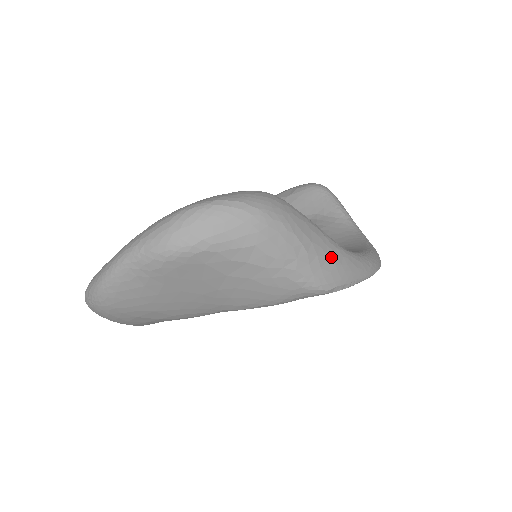
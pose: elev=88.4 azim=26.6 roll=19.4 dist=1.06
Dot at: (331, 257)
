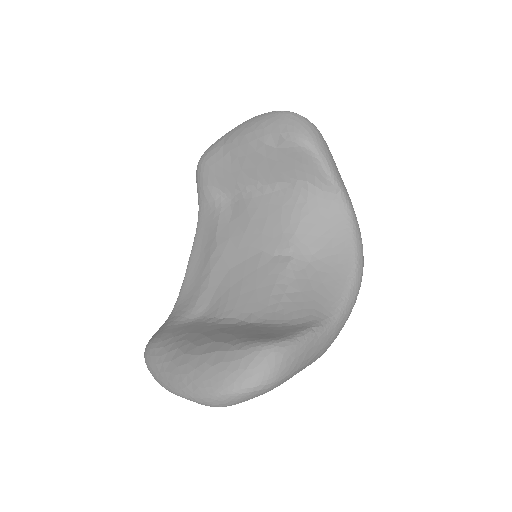
Dot at: (323, 347)
